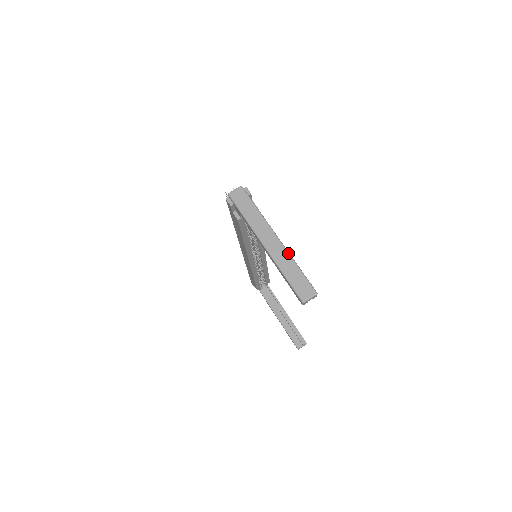
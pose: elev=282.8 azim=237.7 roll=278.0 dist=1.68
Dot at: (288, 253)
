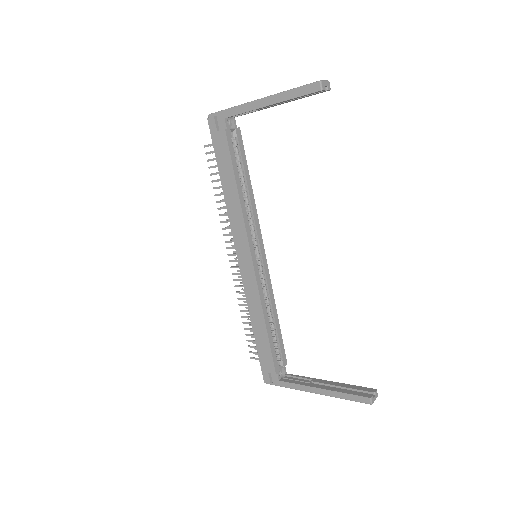
Dot at: occluded
